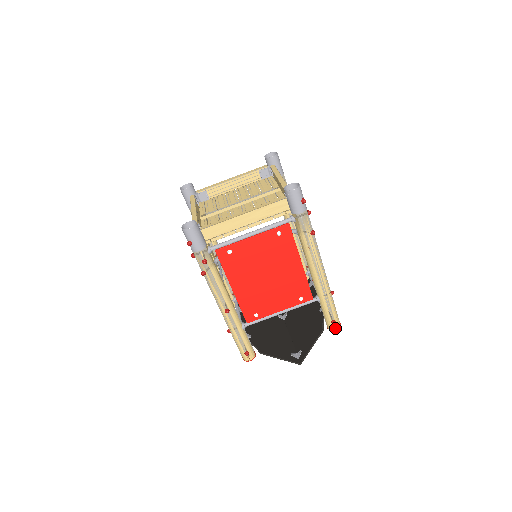
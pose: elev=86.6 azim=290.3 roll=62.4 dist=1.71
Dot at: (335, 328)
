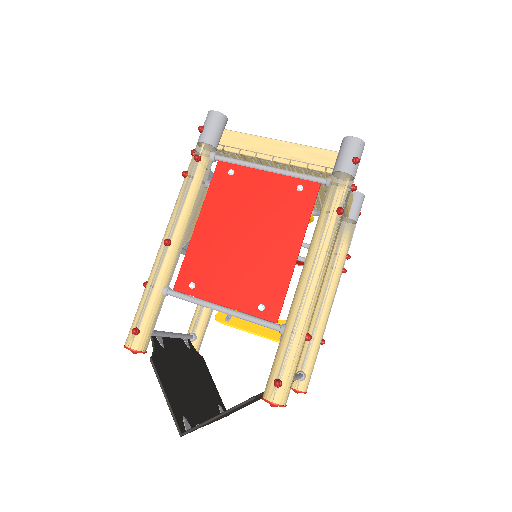
Dot at: (272, 399)
